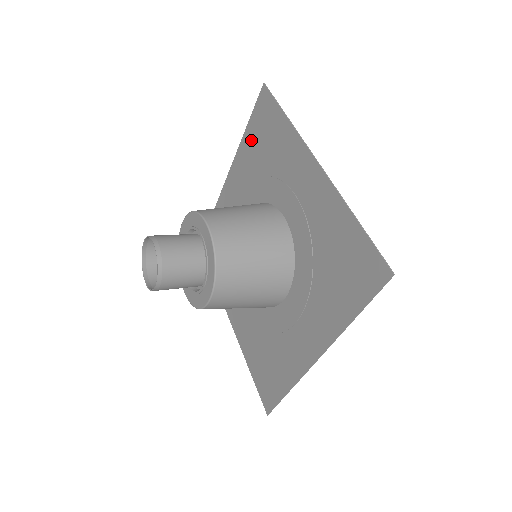
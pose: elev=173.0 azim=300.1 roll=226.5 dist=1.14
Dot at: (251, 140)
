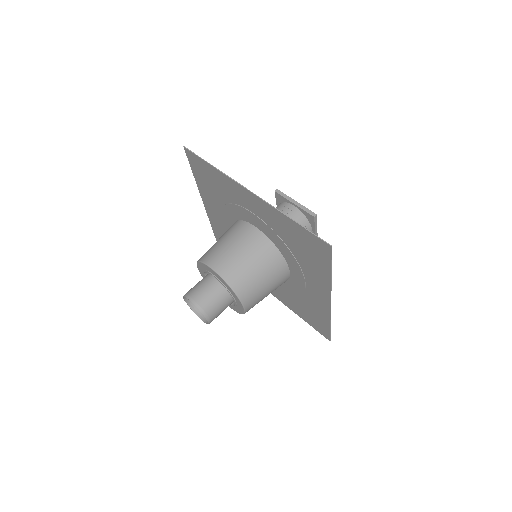
Dot at: (292, 230)
